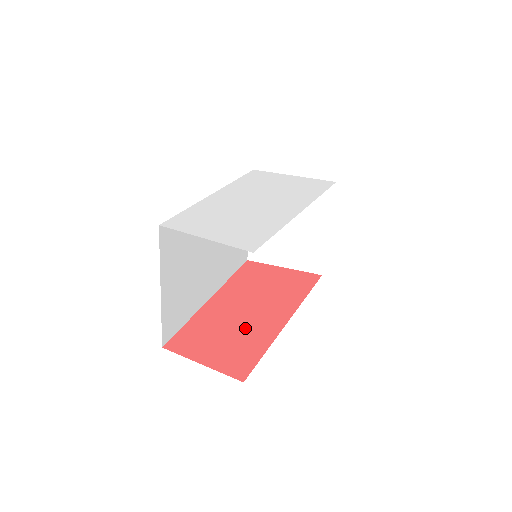
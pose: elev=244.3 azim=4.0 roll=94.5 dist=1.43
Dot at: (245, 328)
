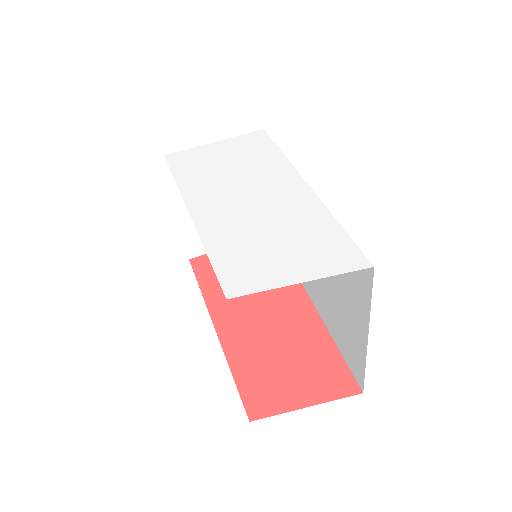
Dot at: (289, 336)
